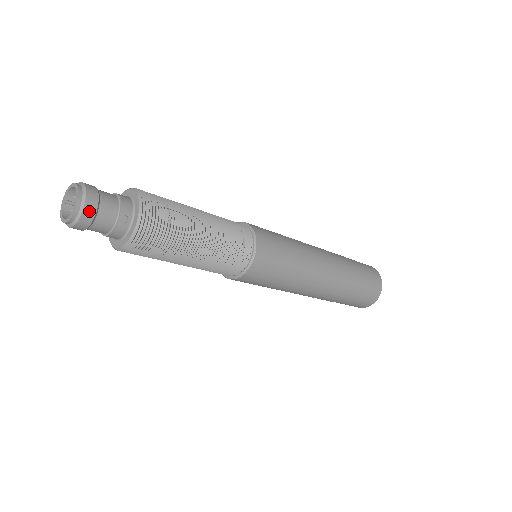
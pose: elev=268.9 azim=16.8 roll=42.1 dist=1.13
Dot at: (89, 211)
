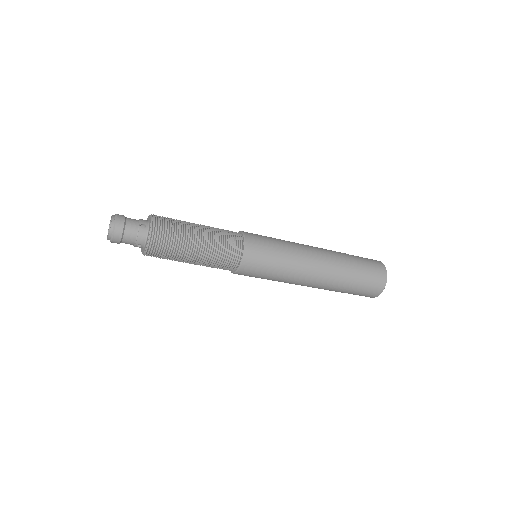
Dot at: (120, 223)
